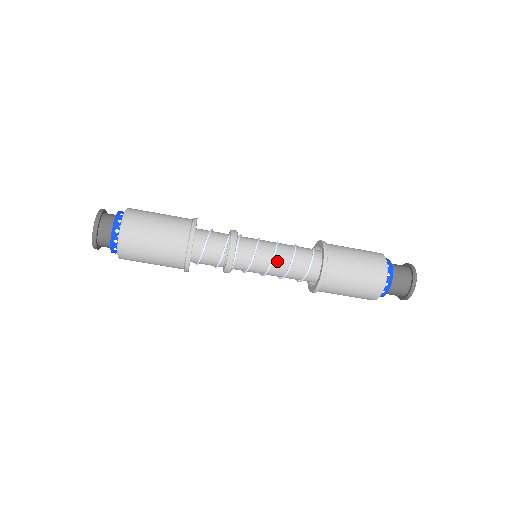
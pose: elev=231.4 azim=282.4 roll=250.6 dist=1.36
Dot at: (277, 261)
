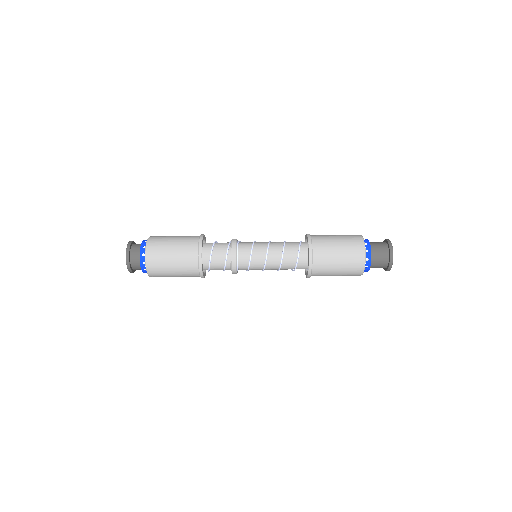
Dot at: (272, 250)
